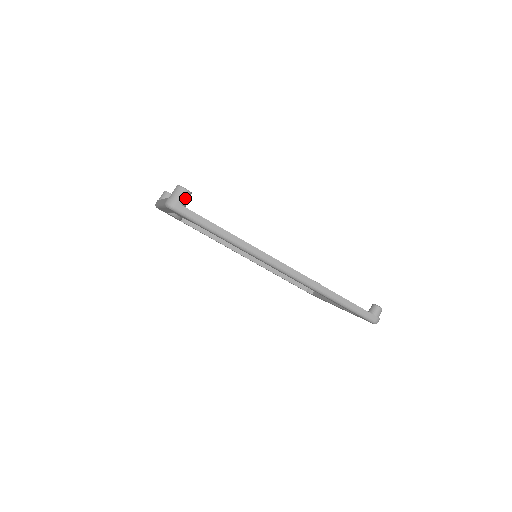
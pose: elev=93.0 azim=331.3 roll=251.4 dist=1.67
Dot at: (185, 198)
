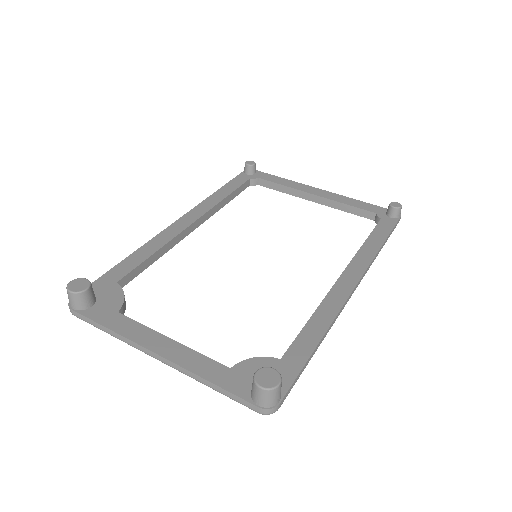
Dot at: occluded
